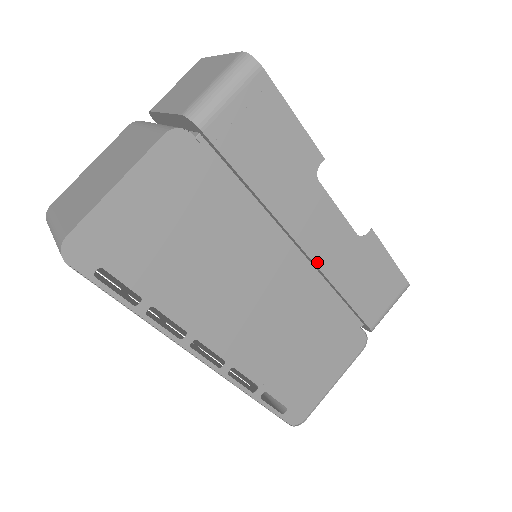
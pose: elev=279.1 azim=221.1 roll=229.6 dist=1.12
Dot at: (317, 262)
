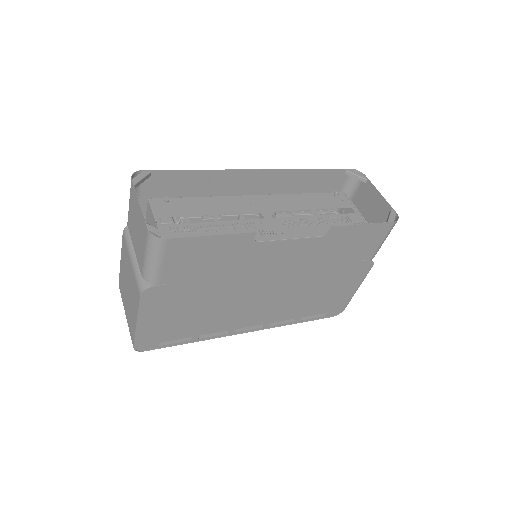
Dot at: (294, 267)
